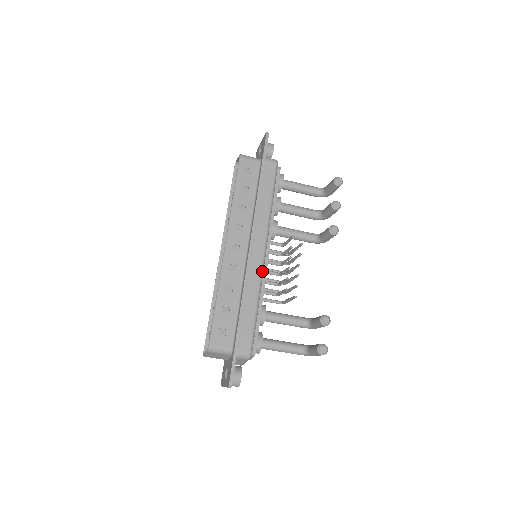
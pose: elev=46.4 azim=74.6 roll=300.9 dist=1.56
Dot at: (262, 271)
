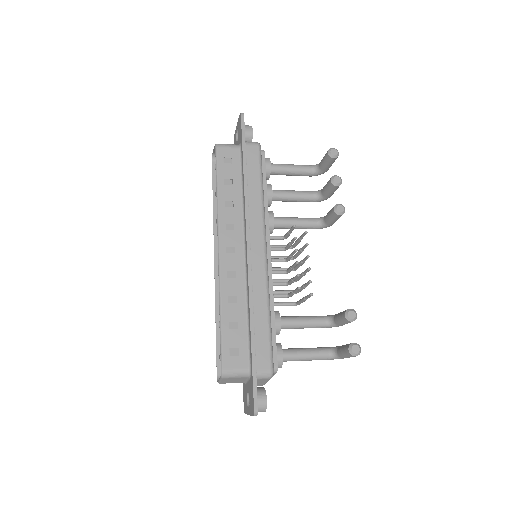
Dot at: (267, 272)
